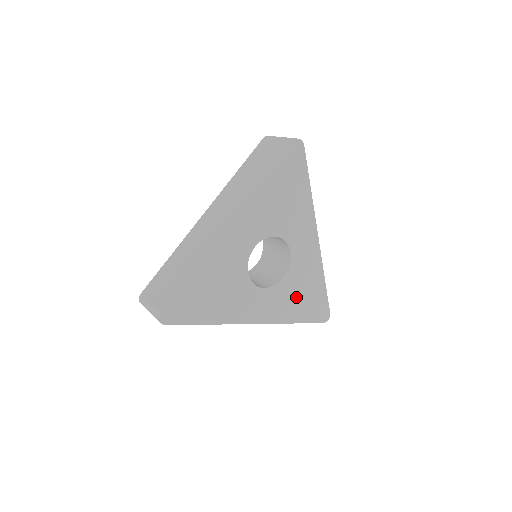
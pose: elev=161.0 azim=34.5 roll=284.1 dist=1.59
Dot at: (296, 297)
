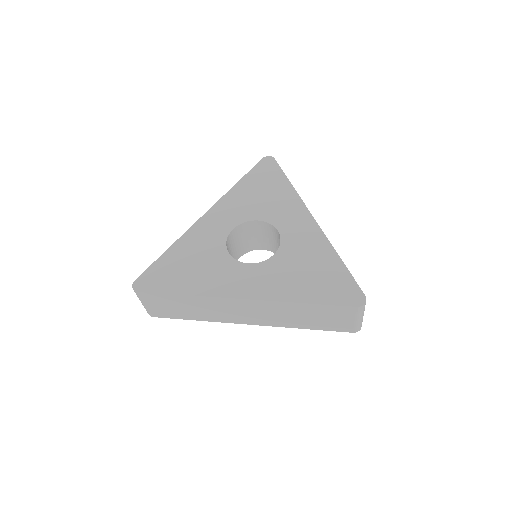
Dot at: (298, 274)
